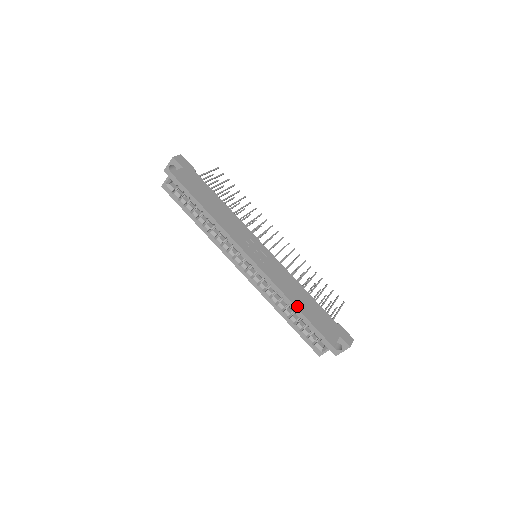
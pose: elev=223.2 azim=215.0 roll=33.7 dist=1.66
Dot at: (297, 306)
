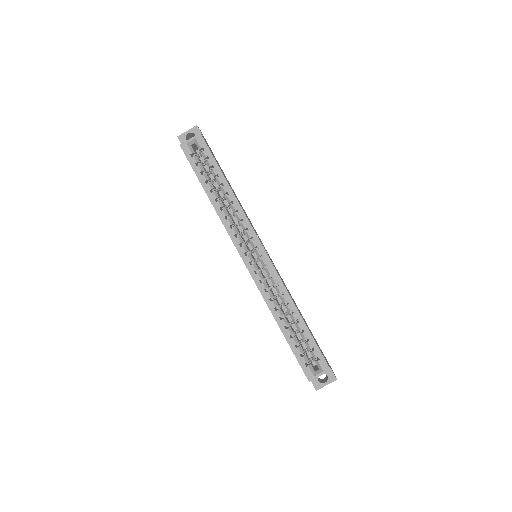
Dot at: occluded
